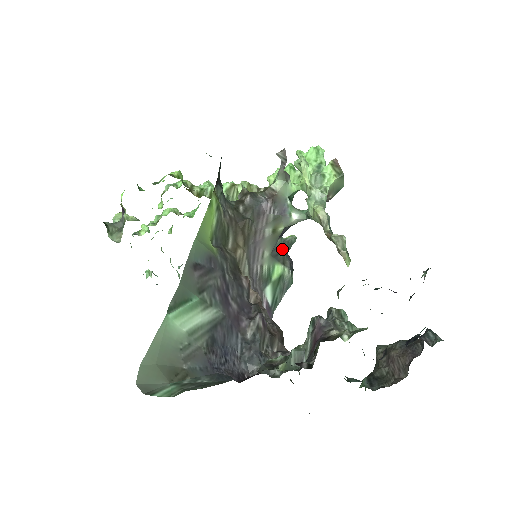
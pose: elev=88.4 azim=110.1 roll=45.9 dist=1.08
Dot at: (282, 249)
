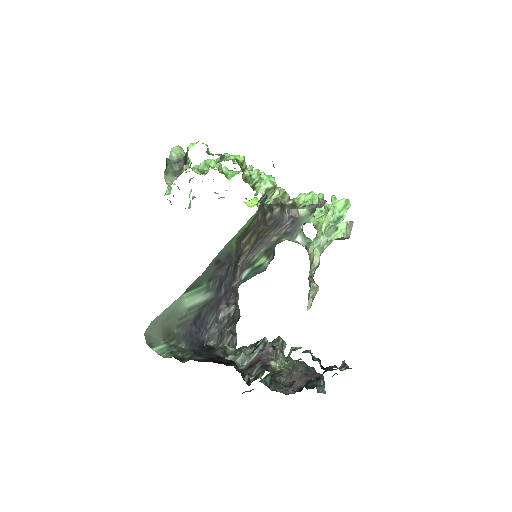
Dot at: occluded
